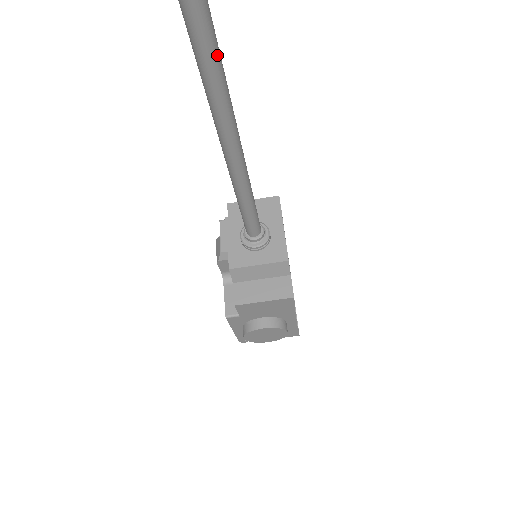
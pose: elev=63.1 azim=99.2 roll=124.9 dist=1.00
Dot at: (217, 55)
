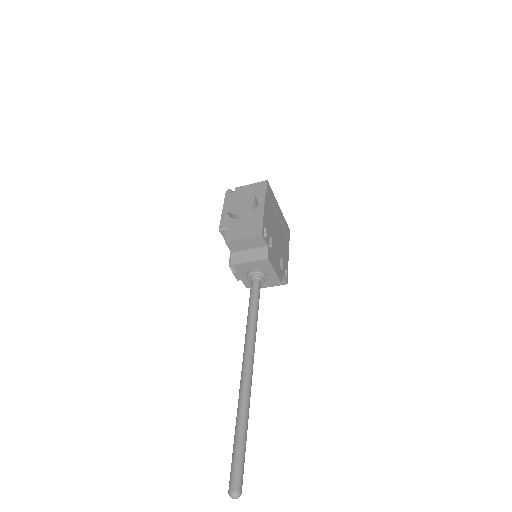
Dot at: occluded
